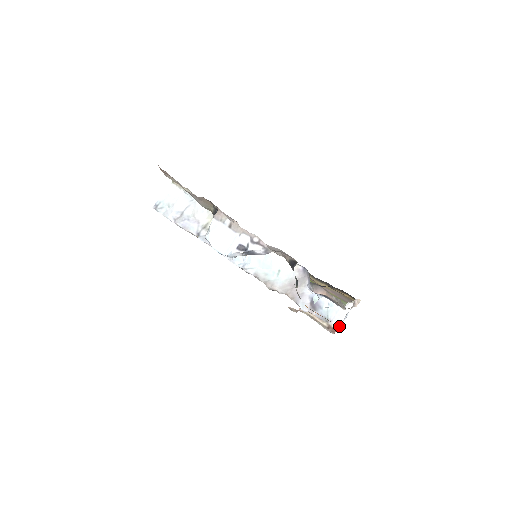
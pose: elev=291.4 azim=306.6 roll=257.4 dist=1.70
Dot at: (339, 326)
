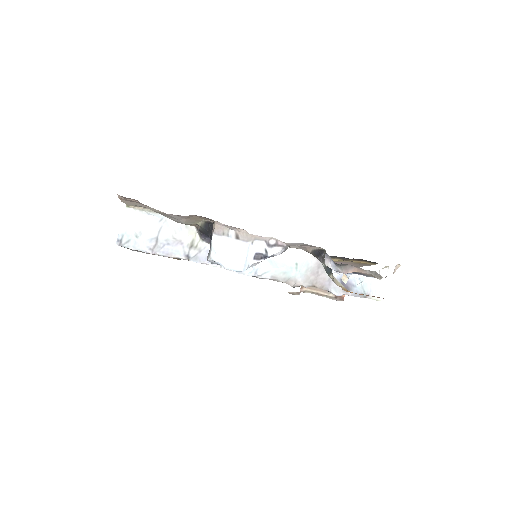
Dot at: occluded
